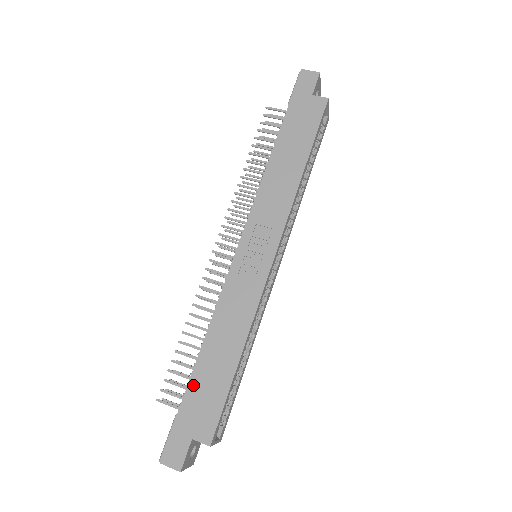
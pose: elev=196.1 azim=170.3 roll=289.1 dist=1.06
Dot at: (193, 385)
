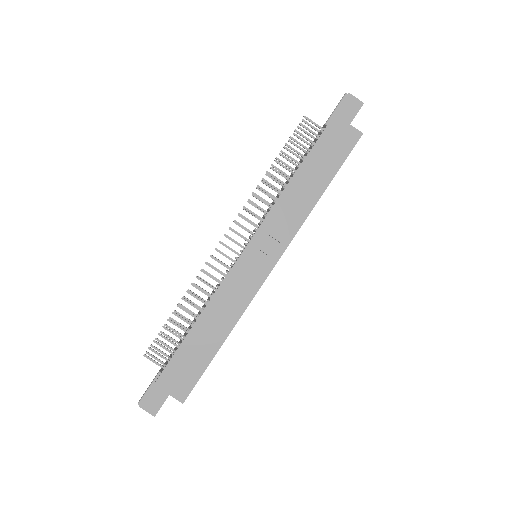
Dot at: (179, 354)
